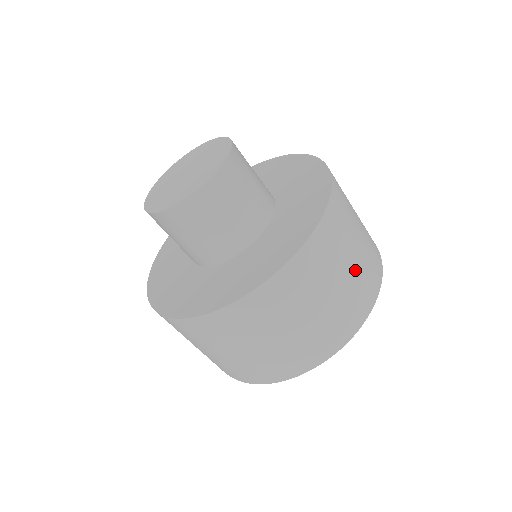
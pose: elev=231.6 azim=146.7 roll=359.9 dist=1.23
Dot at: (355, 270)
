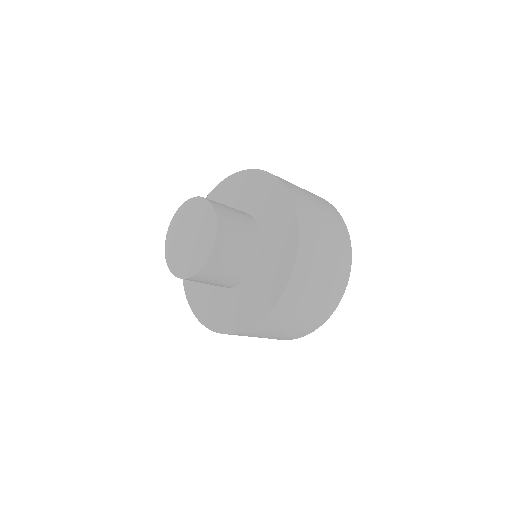
Dot at: (331, 251)
